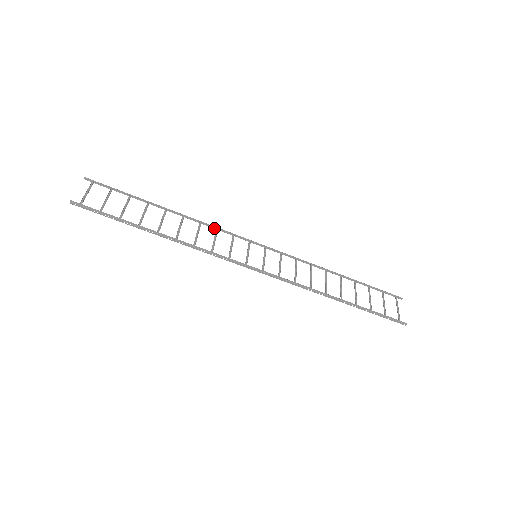
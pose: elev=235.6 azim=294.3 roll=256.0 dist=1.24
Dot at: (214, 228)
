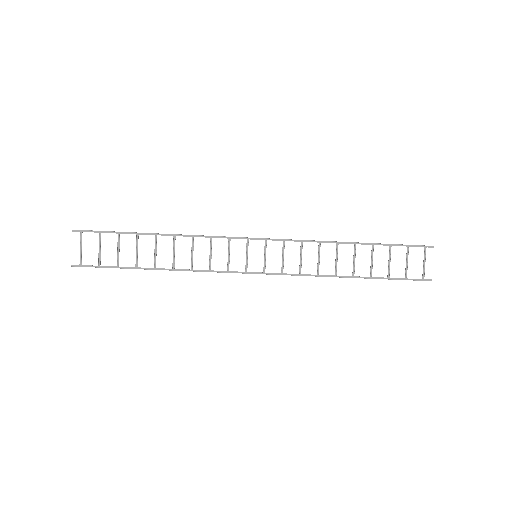
Dot at: (208, 236)
